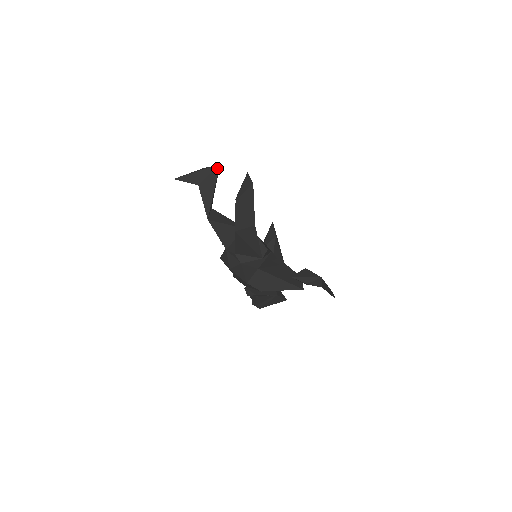
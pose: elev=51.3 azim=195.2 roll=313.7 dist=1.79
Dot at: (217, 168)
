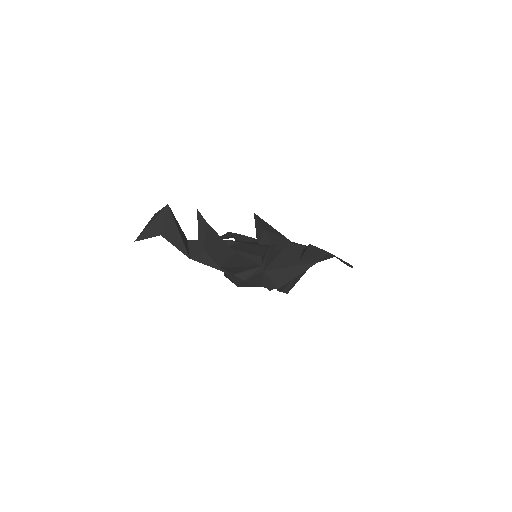
Dot at: (168, 209)
